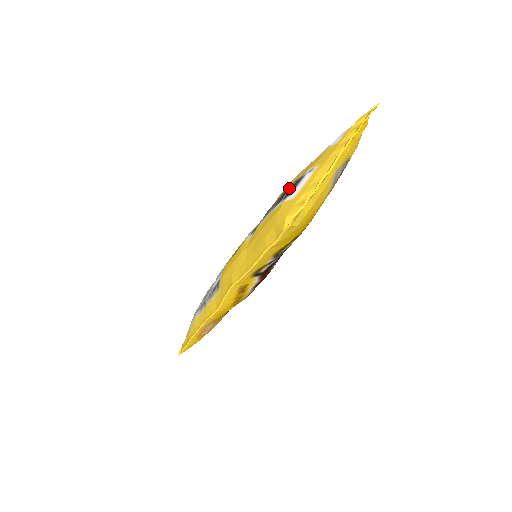
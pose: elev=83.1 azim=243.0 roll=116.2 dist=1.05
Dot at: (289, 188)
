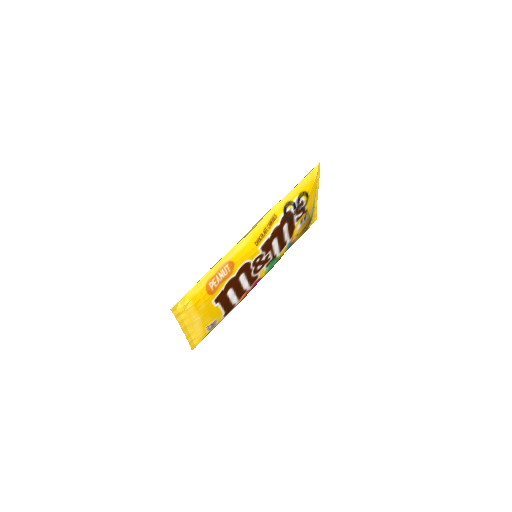
Dot at: occluded
